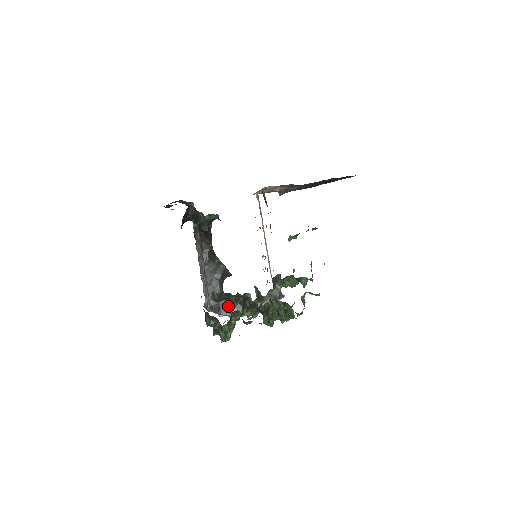
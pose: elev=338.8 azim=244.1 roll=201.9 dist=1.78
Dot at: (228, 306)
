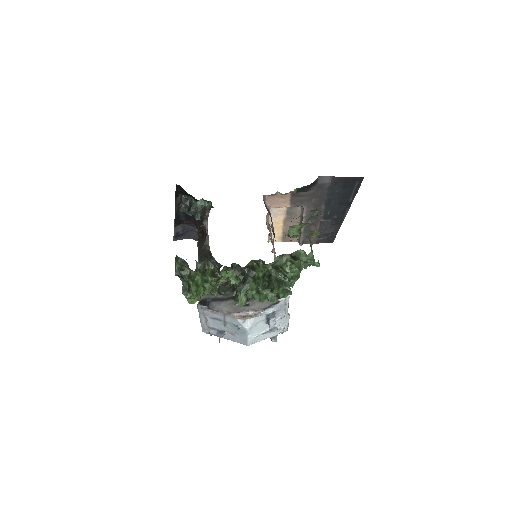
Dot at: (220, 301)
